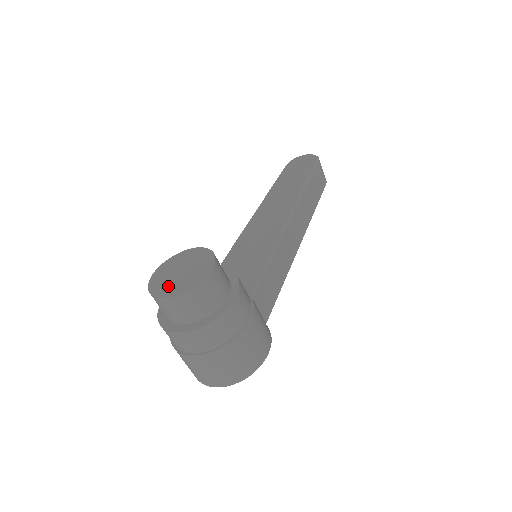
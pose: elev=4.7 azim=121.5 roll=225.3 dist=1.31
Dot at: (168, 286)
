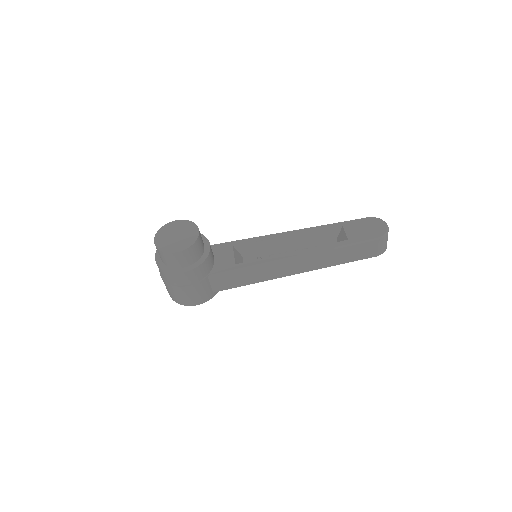
Dot at: (164, 237)
